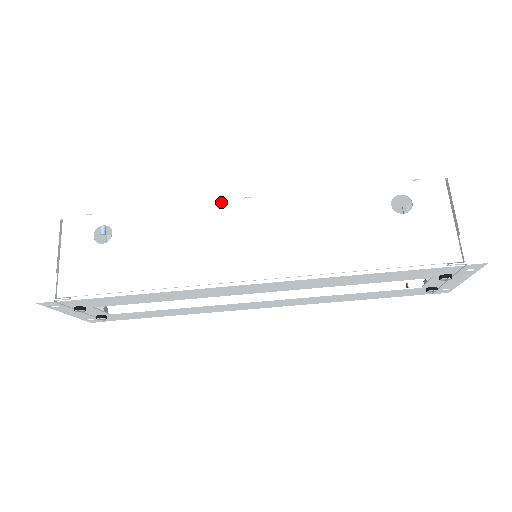
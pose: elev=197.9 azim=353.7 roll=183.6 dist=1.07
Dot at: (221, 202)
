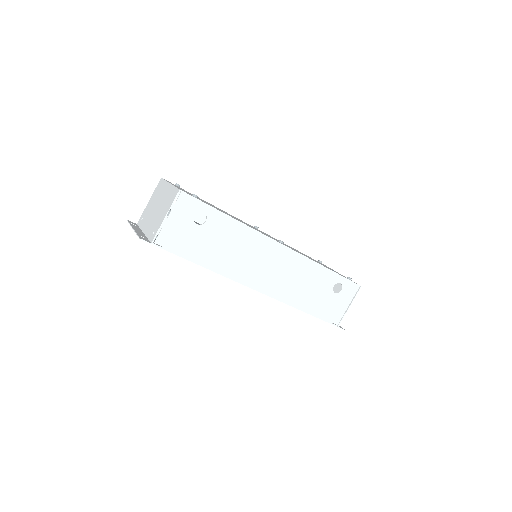
Dot at: (270, 239)
